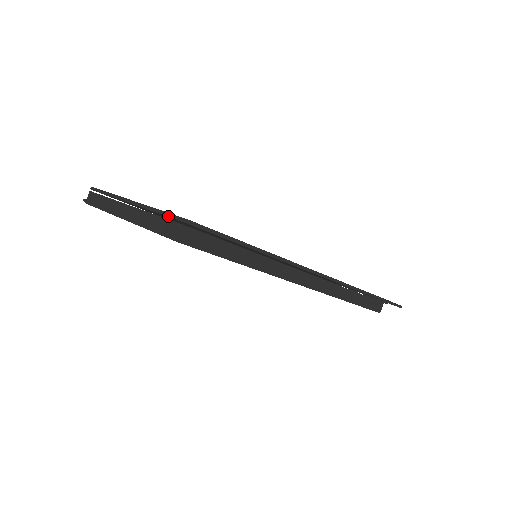
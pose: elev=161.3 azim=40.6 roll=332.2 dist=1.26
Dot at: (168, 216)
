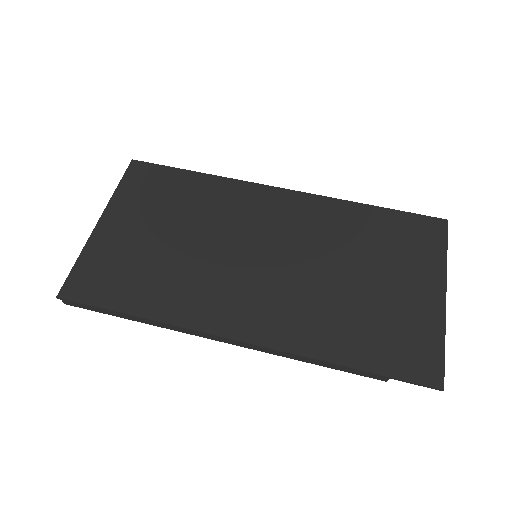
Dot at: (69, 276)
